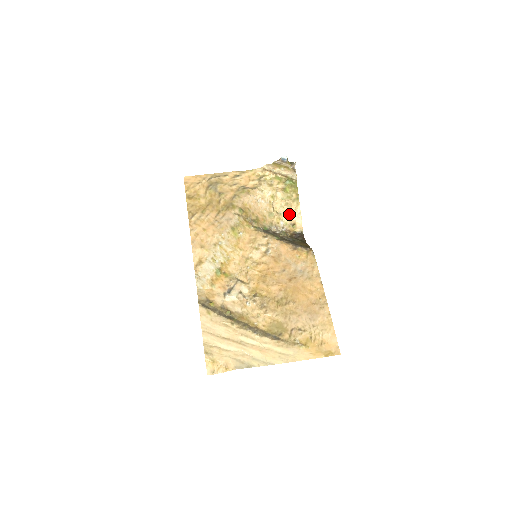
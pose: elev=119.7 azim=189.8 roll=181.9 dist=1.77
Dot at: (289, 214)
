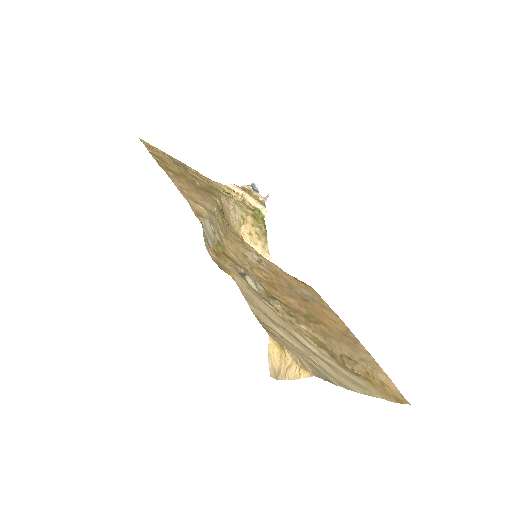
Dot at: (256, 248)
